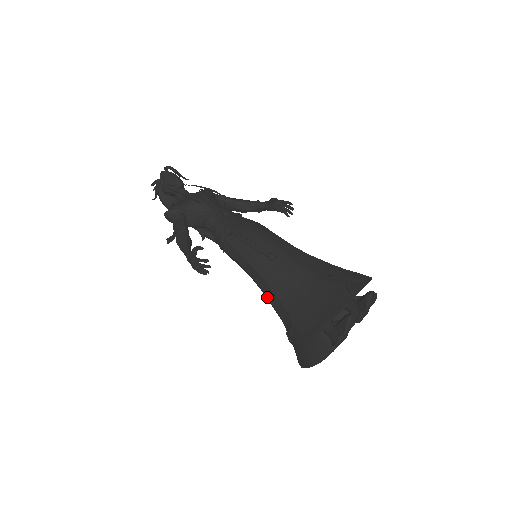
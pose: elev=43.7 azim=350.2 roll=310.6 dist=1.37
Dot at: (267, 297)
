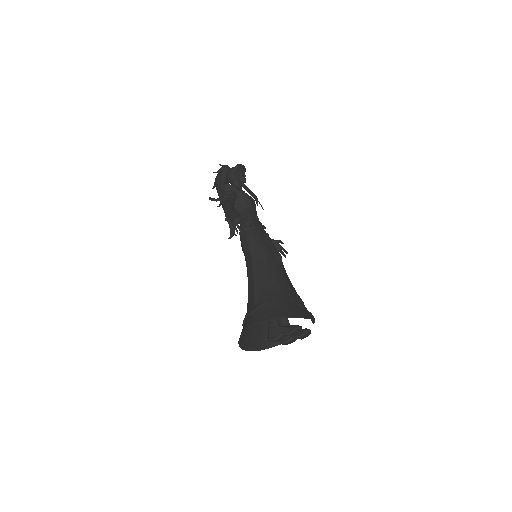
Dot at: (254, 279)
